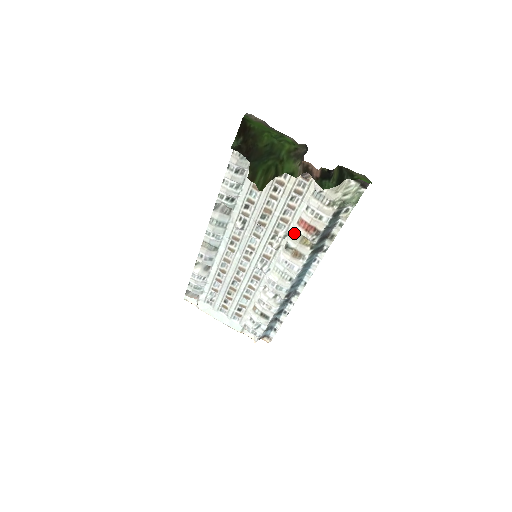
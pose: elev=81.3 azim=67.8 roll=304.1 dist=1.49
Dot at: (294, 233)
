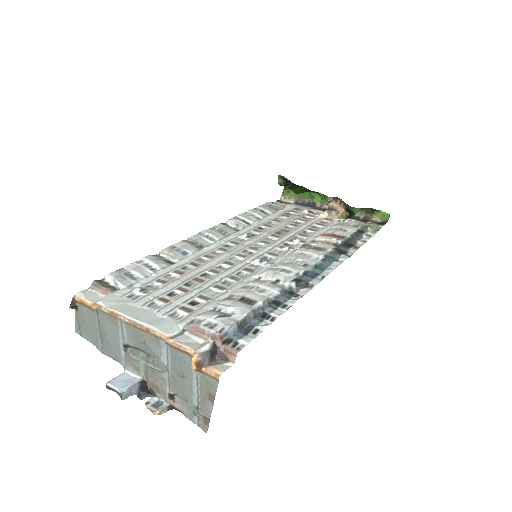
Dot at: occluded
